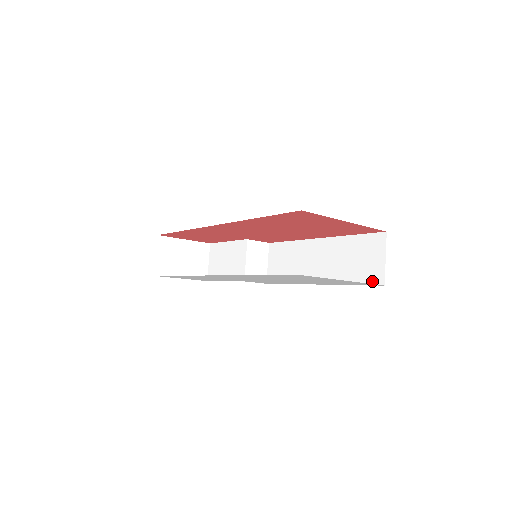
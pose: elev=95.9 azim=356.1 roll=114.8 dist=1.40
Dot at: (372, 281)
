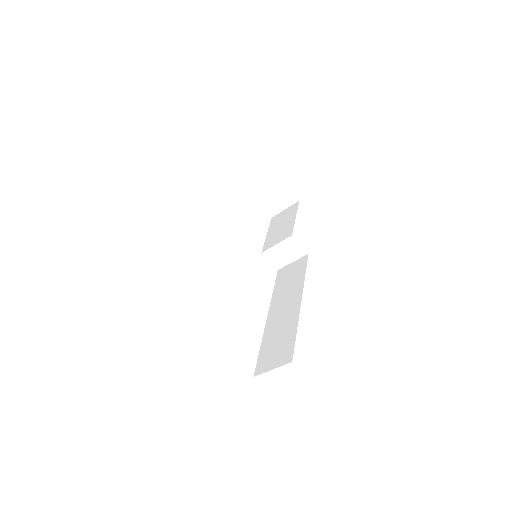
Dot at: (259, 364)
